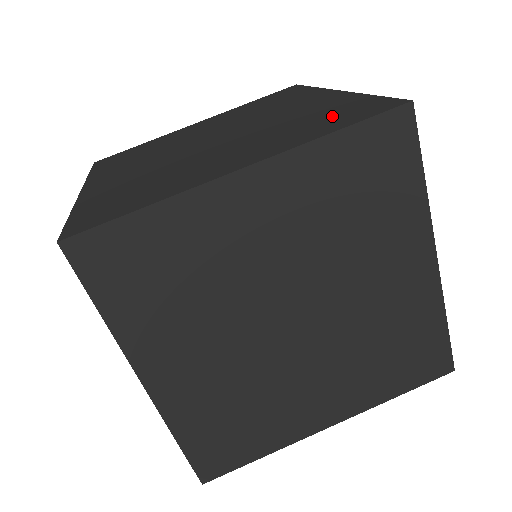
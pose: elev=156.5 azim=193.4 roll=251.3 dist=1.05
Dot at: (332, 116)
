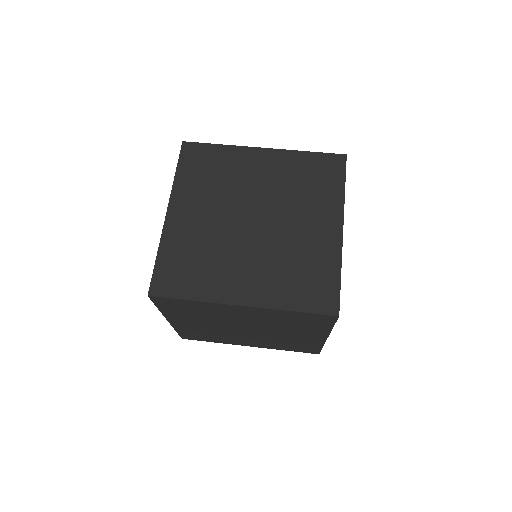
Dot at: (308, 283)
